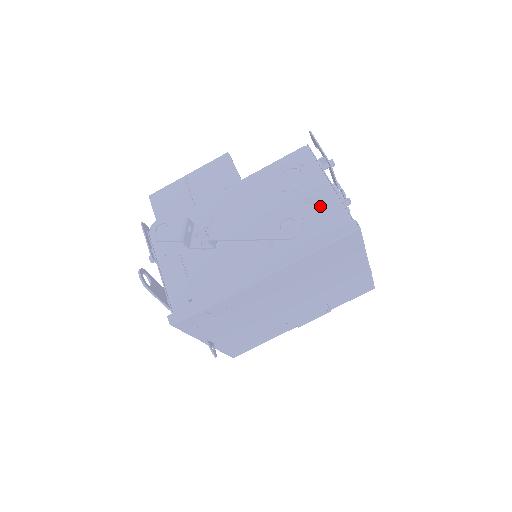
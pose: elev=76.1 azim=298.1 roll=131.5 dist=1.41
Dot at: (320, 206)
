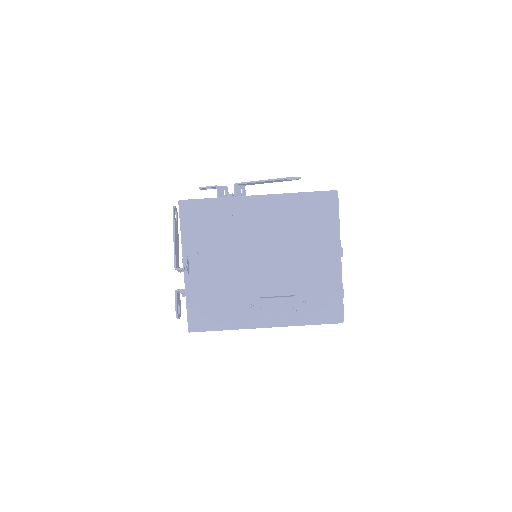
Dot at: occluded
